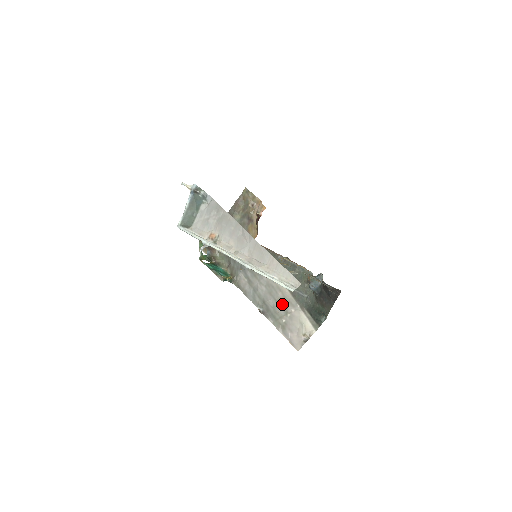
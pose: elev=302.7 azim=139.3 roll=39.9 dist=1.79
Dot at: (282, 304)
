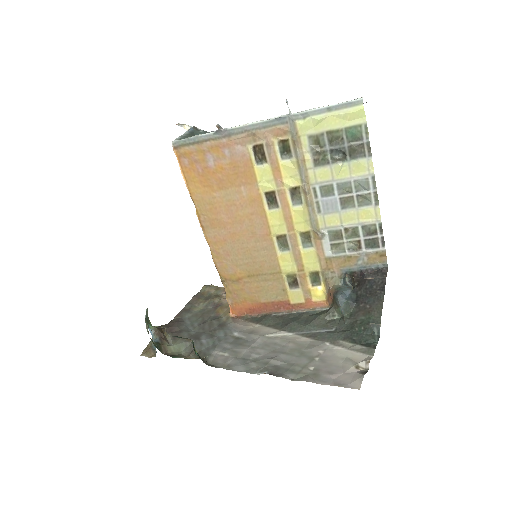
Dot at: (299, 353)
